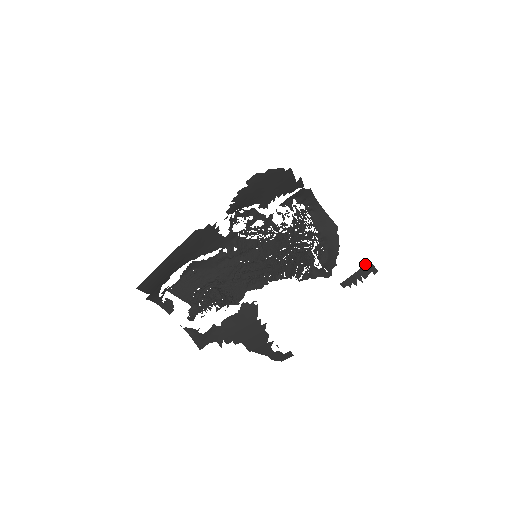
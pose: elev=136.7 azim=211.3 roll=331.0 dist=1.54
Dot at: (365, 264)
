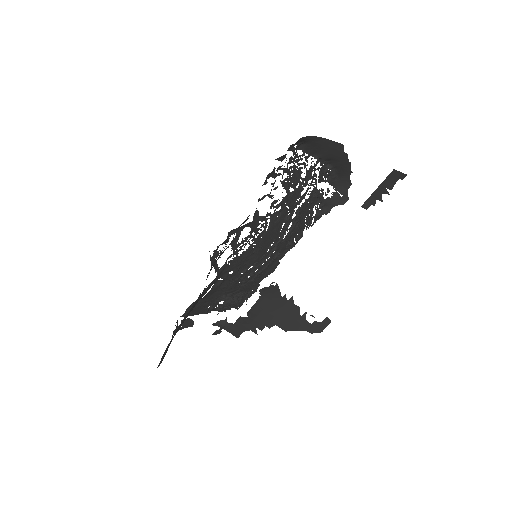
Dot at: (389, 174)
